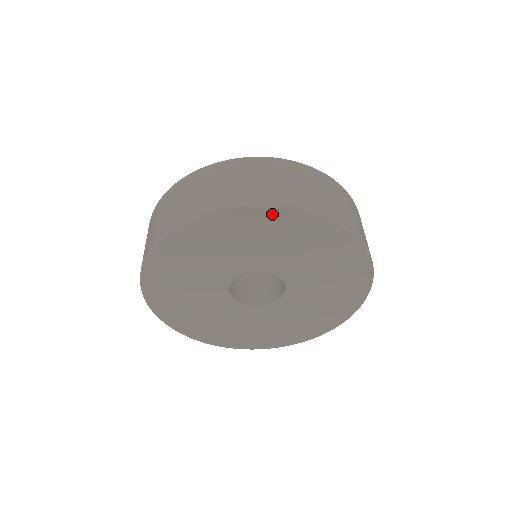
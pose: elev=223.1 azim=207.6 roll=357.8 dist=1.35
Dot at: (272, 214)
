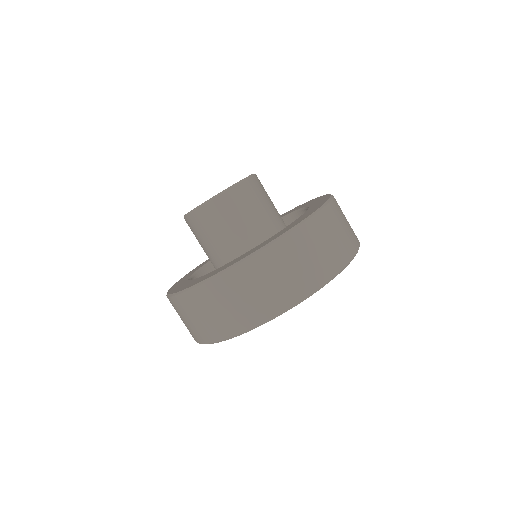
Dot at: occluded
